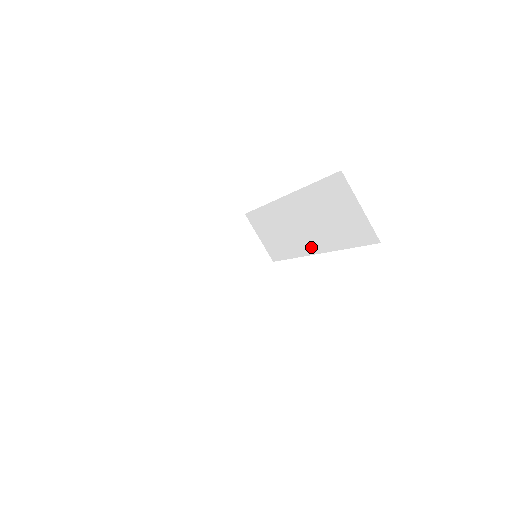
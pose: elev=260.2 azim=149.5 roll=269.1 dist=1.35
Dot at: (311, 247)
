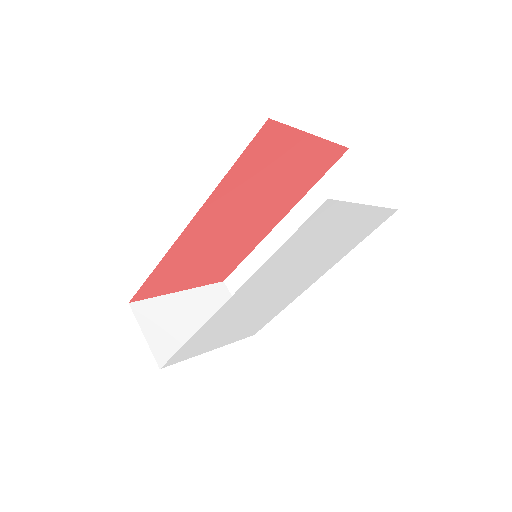
Dot at: occluded
